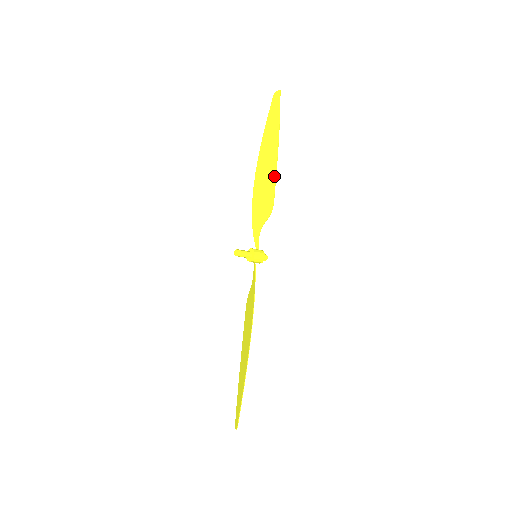
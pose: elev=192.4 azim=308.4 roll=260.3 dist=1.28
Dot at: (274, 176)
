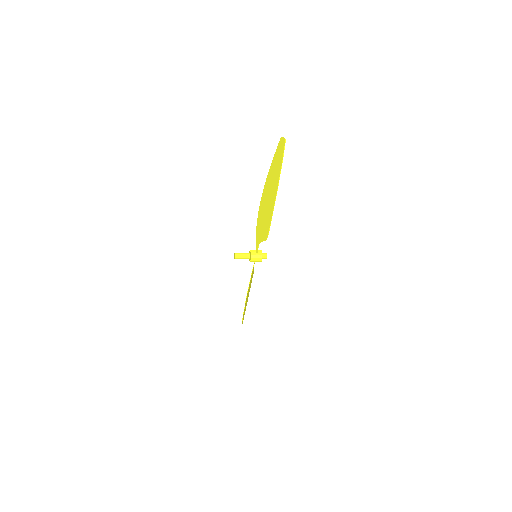
Dot at: (271, 216)
